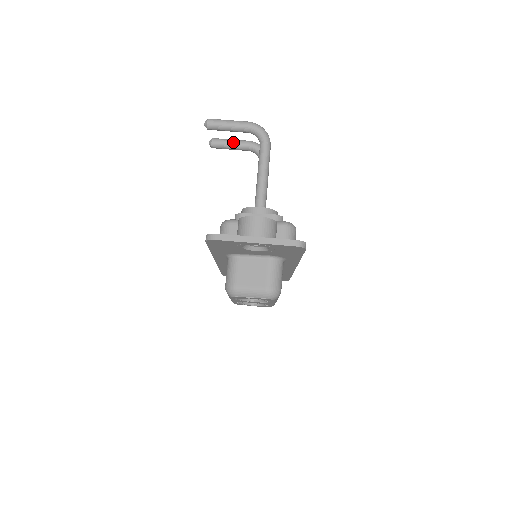
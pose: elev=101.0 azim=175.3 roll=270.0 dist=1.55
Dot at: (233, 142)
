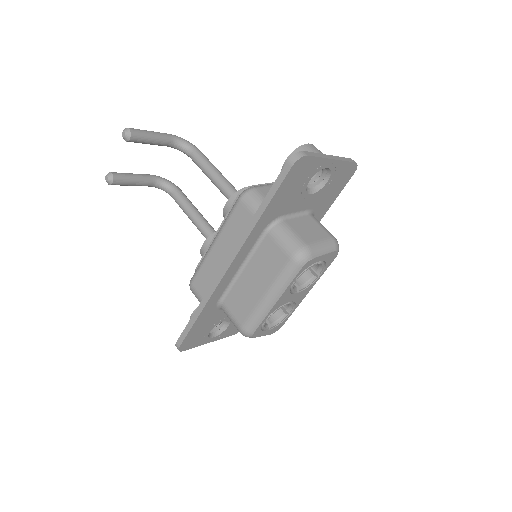
Dot at: (135, 174)
